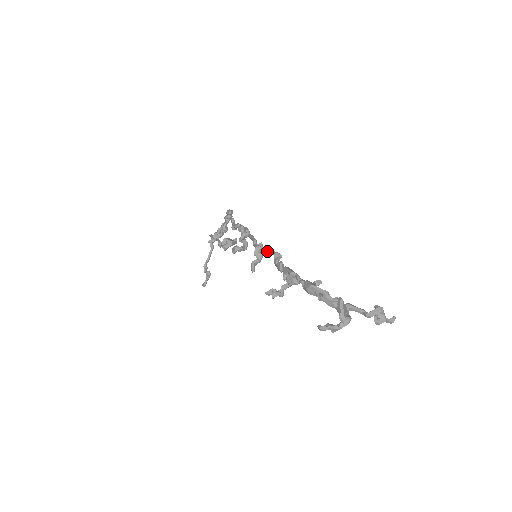
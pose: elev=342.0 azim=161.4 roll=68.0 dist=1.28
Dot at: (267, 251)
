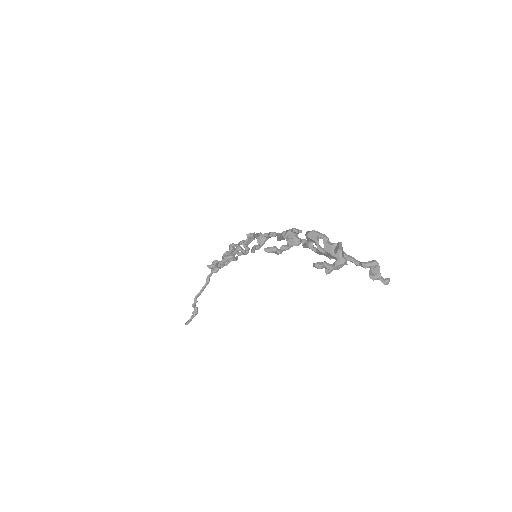
Dot at: (271, 233)
